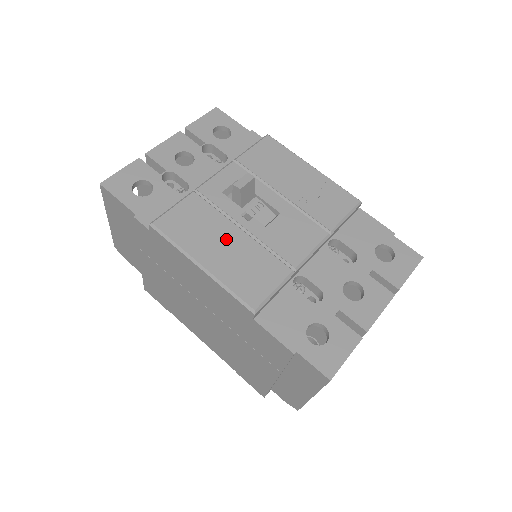
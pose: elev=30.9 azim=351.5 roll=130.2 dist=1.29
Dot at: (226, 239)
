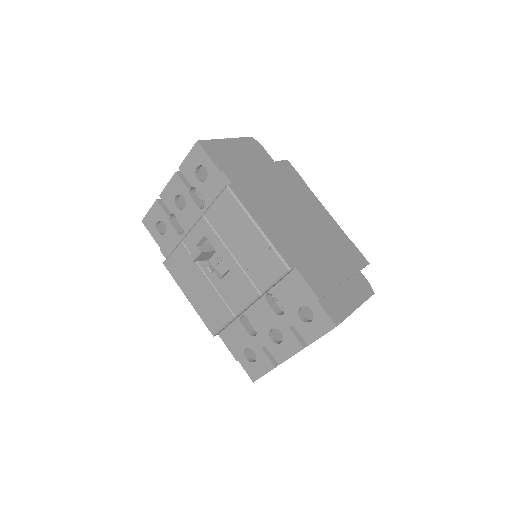
Dot at: (199, 284)
